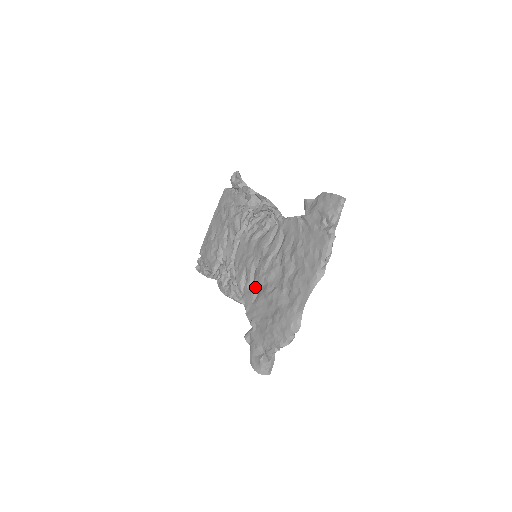
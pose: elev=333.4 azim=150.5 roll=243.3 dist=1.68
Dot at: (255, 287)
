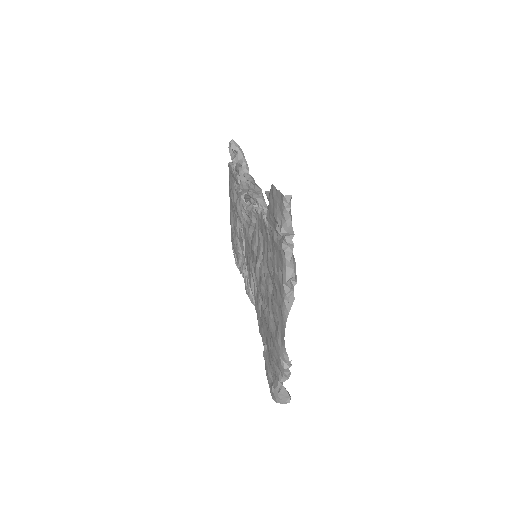
Dot at: (258, 298)
